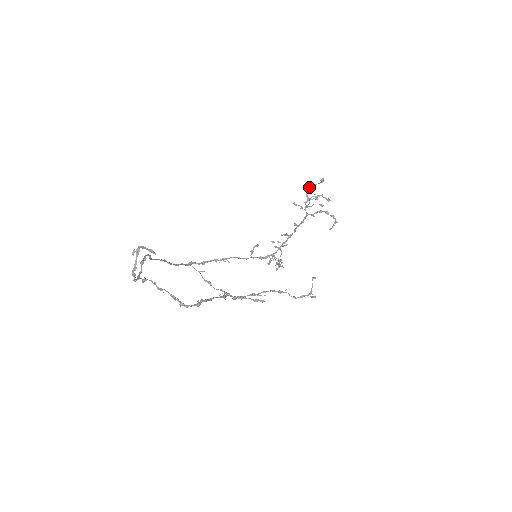
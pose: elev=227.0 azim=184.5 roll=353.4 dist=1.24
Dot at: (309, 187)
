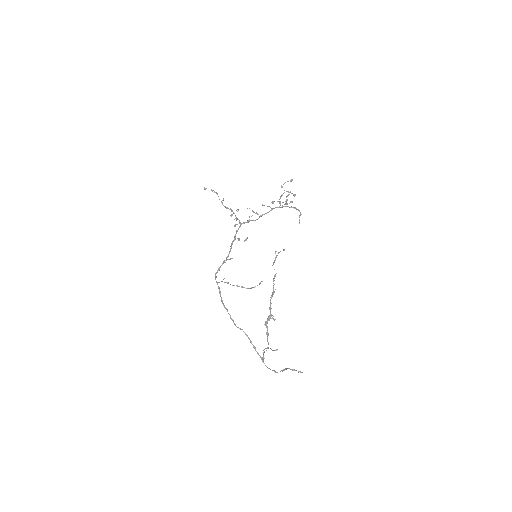
Dot at: occluded
